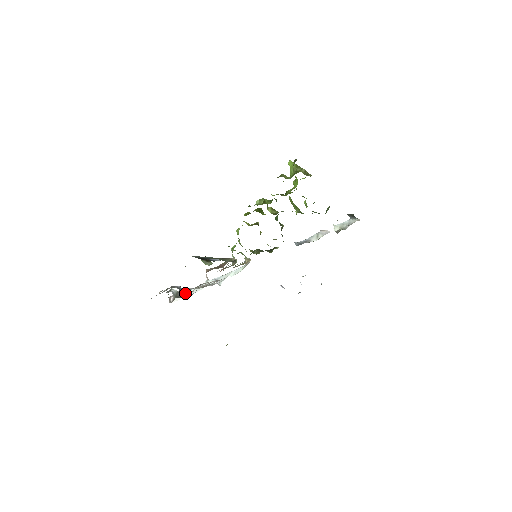
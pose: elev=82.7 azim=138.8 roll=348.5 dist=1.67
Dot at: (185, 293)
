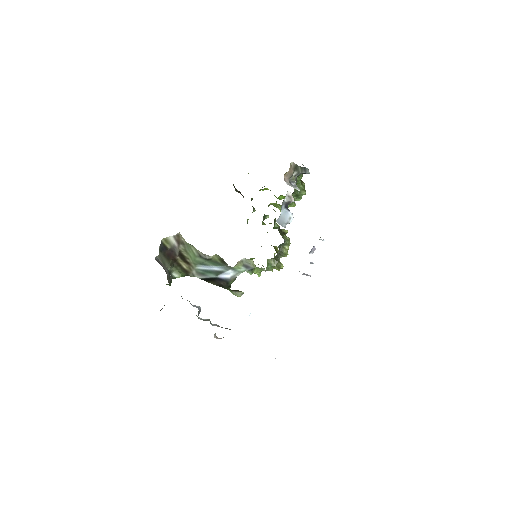
Dot at: occluded
